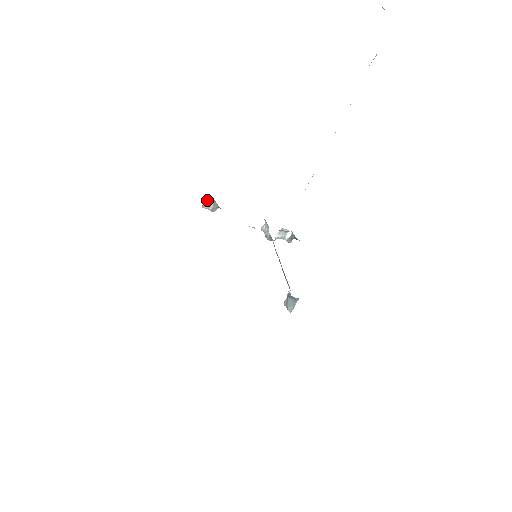
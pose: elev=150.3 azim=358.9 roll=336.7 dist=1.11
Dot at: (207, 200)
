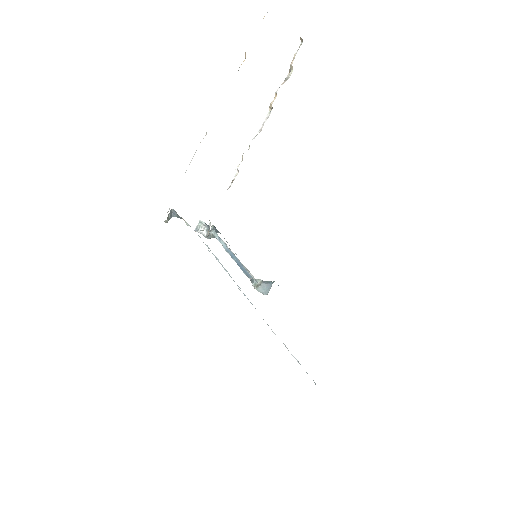
Dot at: occluded
